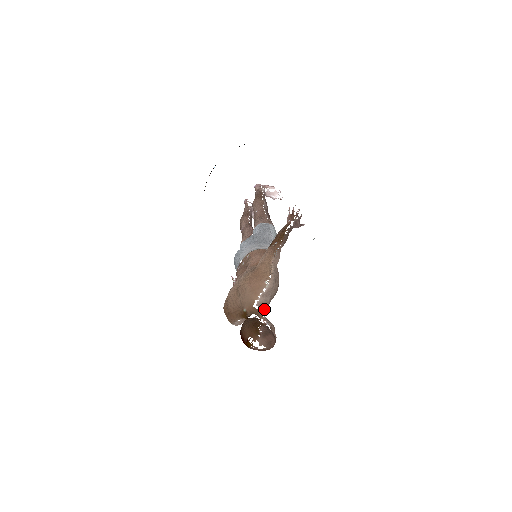
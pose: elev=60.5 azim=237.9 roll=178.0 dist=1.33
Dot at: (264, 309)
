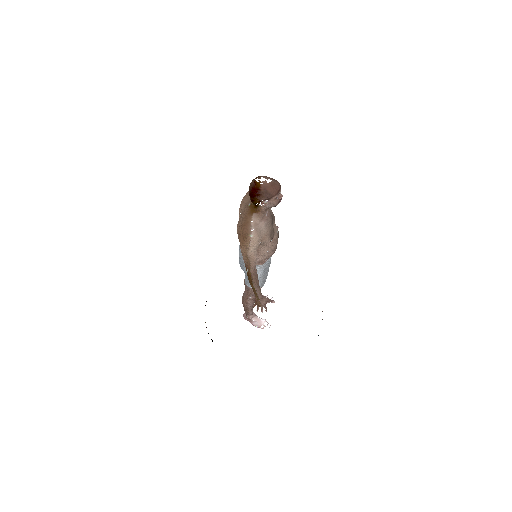
Dot at: (268, 212)
